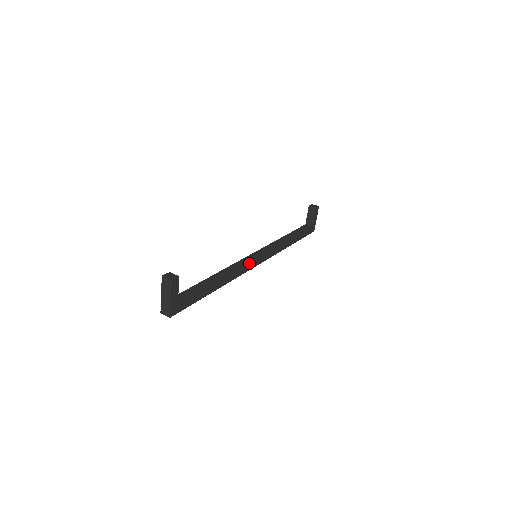
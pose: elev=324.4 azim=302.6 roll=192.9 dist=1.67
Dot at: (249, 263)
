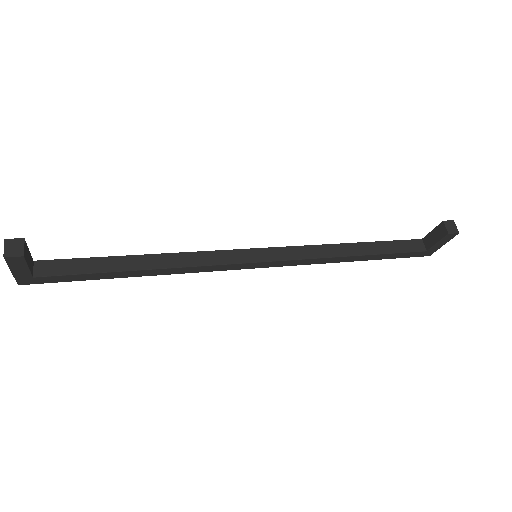
Dot at: (226, 264)
